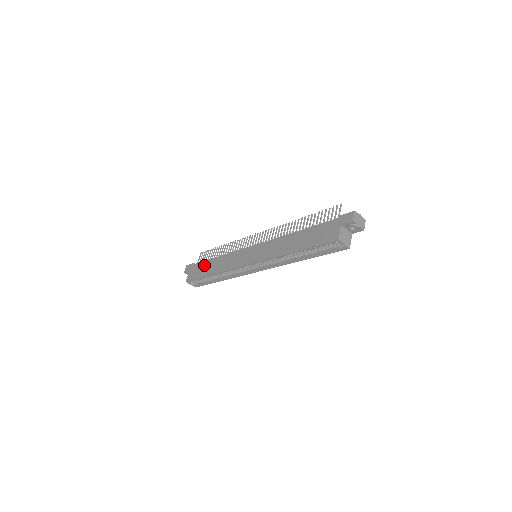
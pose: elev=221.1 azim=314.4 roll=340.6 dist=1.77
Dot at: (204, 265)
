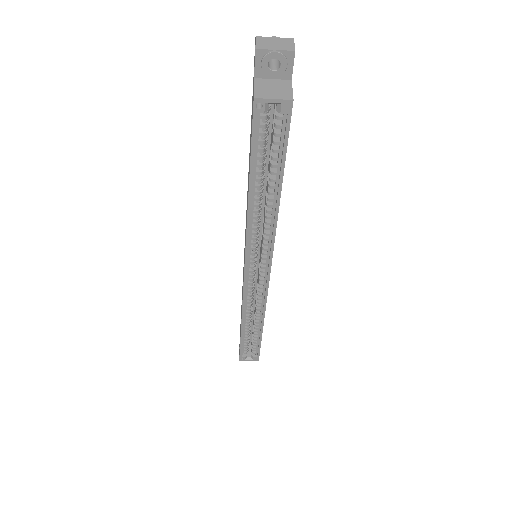
Dot at: occluded
